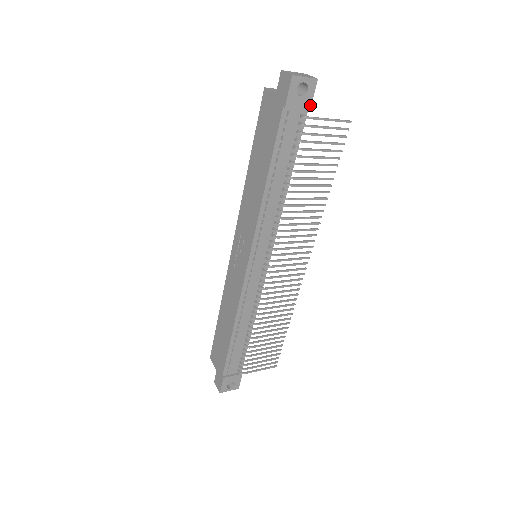
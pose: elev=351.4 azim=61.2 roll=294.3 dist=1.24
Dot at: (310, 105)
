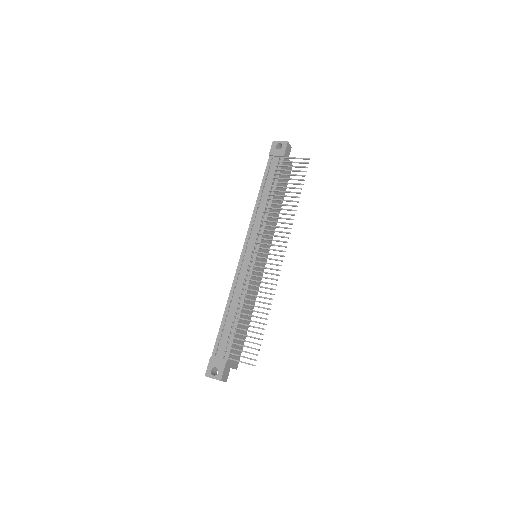
Dot at: (284, 154)
